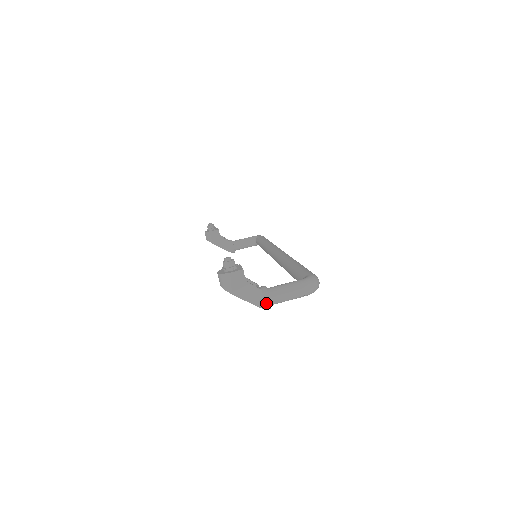
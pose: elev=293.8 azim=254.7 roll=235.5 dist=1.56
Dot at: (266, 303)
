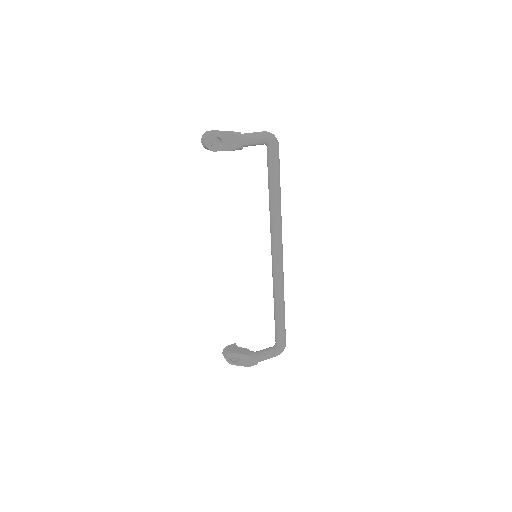
Dot at: (237, 133)
